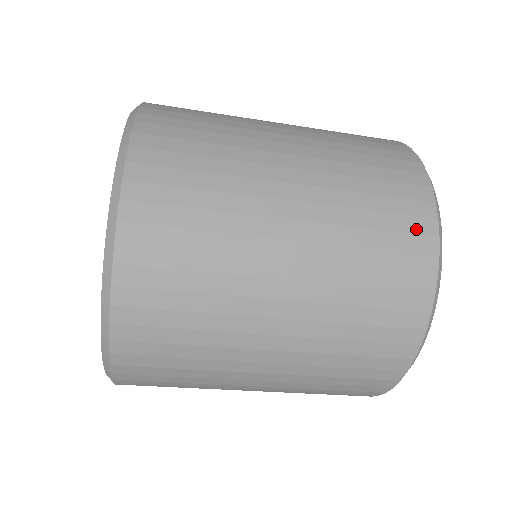
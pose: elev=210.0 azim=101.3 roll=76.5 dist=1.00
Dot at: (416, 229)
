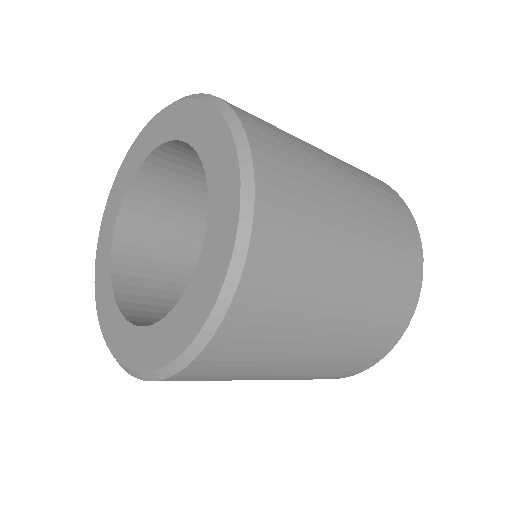
Dot at: (412, 238)
